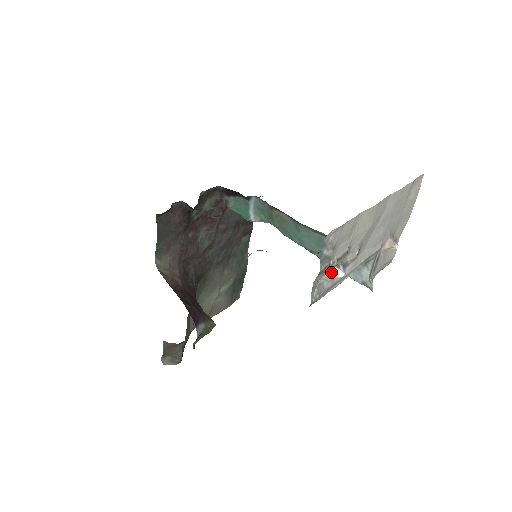
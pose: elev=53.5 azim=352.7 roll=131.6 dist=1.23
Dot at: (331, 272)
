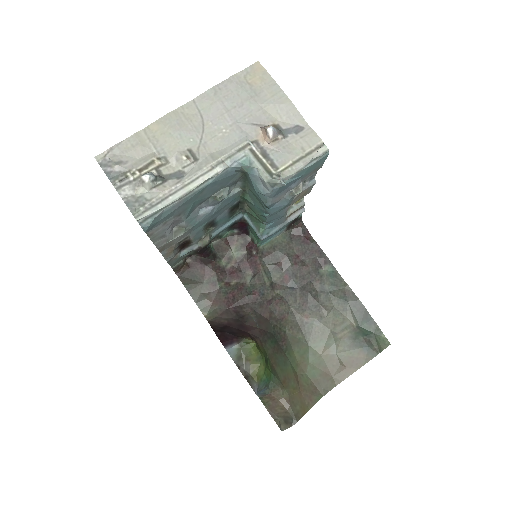
Dot at: (142, 183)
